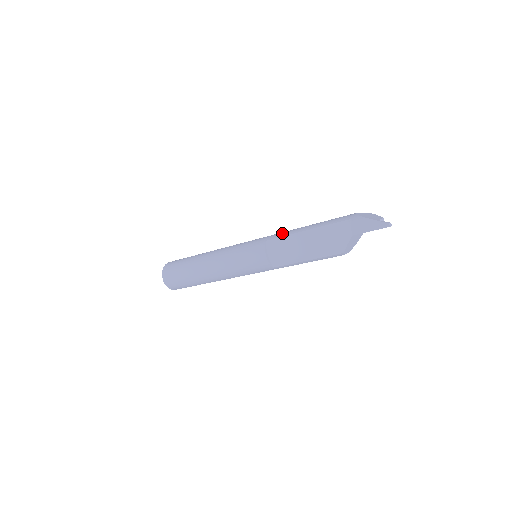
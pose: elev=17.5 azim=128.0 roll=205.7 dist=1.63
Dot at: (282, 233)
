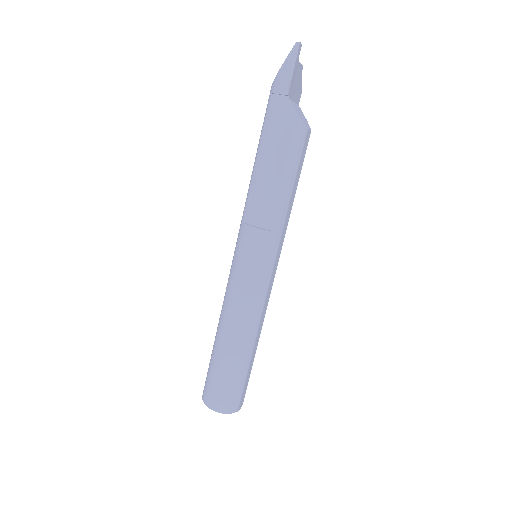
Dot at: (246, 198)
